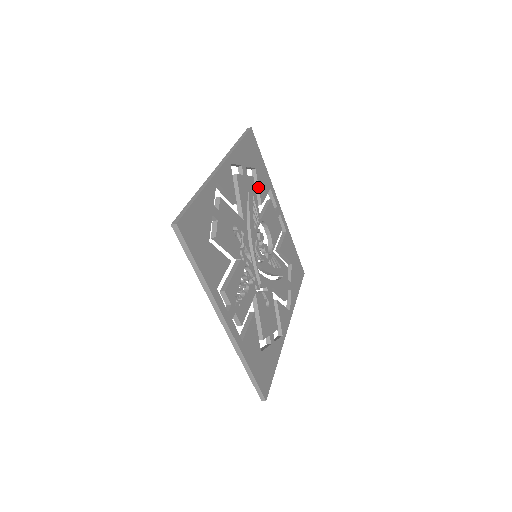
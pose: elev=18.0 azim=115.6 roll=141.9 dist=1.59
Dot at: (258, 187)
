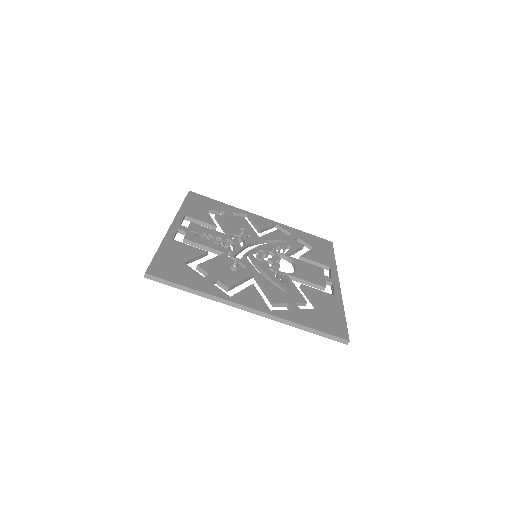
Dot at: (307, 252)
